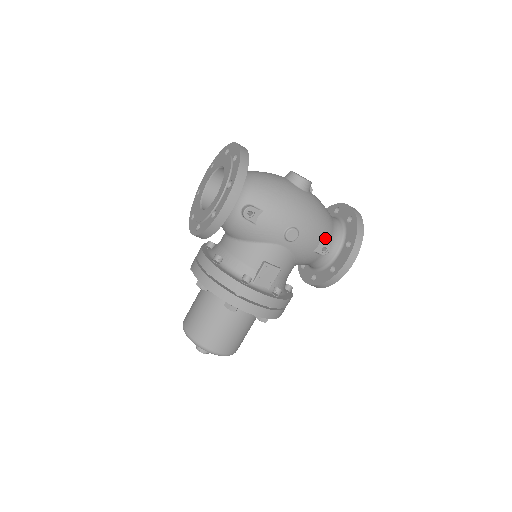
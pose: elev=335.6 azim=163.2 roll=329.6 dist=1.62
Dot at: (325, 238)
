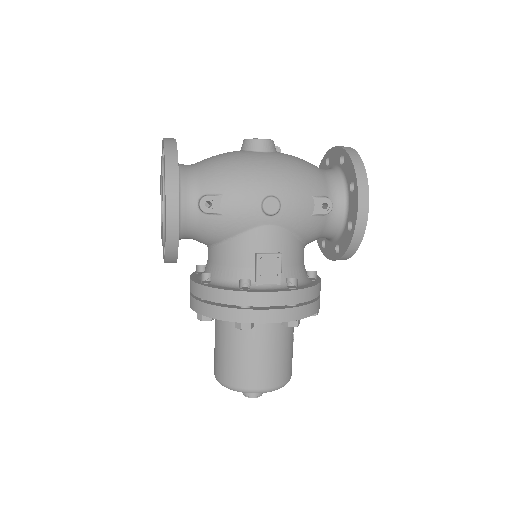
Dot at: (319, 193)
